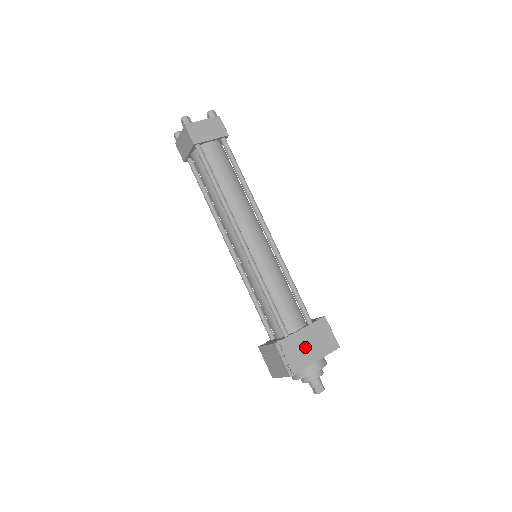
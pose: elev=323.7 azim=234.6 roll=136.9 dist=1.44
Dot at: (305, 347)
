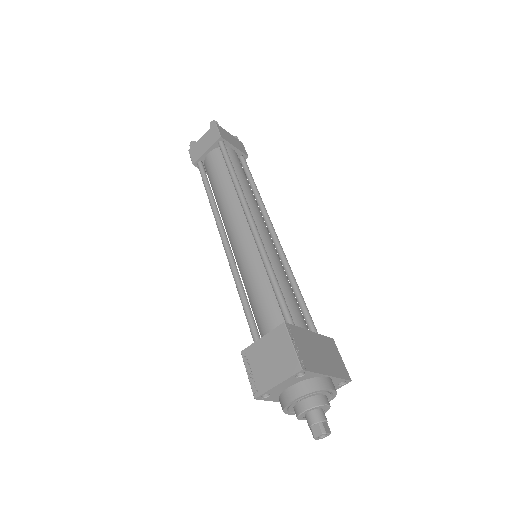
Dot at: (316, 351)
